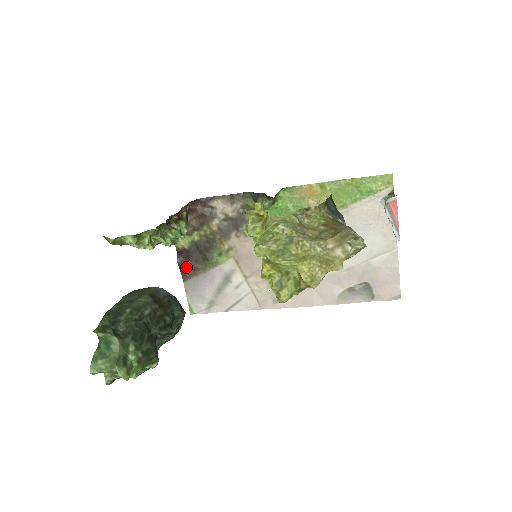
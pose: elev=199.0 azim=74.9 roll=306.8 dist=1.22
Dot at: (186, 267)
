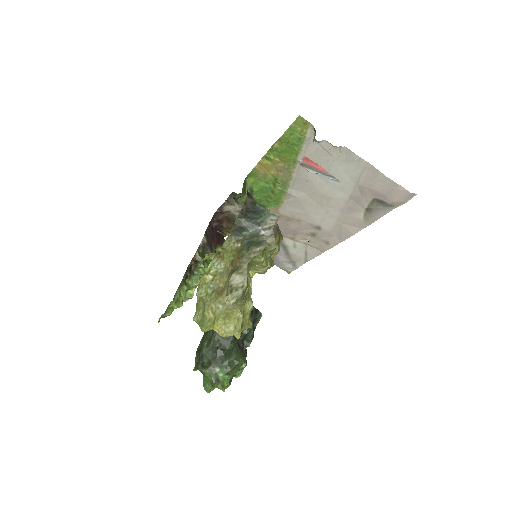
Dot at: occluded
